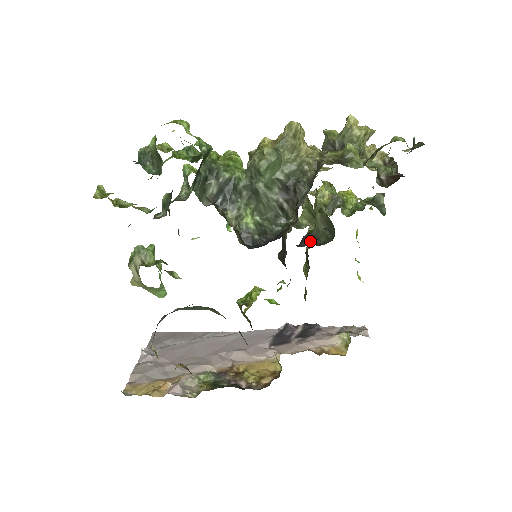
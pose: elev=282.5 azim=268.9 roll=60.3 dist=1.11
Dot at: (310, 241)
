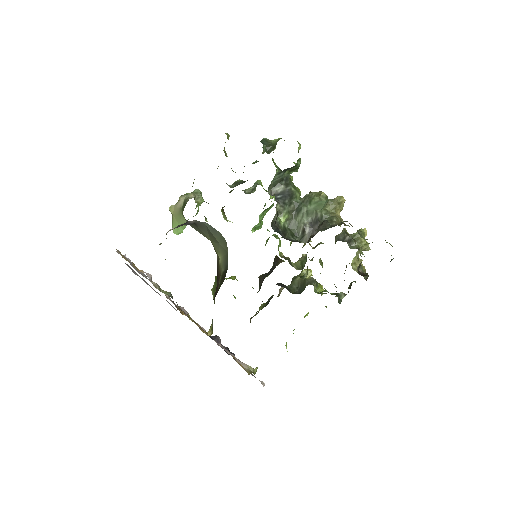
Dot at: (284, 286)
